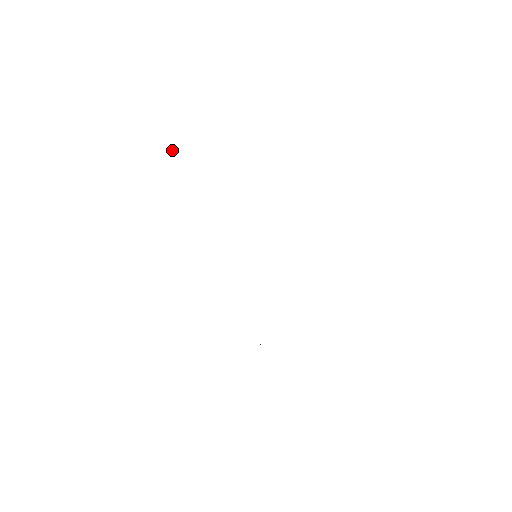
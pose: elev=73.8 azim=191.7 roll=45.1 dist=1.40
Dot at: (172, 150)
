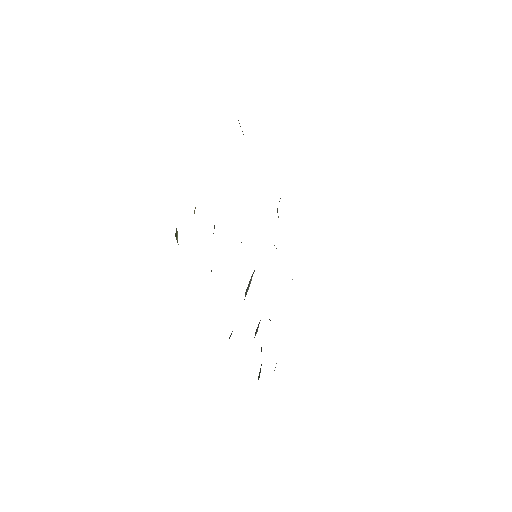
Dot at: (176, 236)
